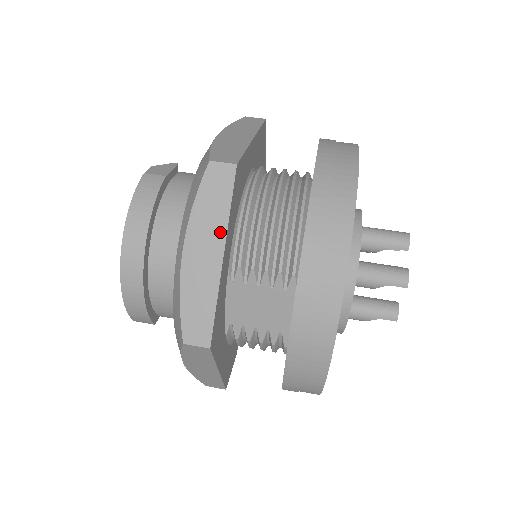
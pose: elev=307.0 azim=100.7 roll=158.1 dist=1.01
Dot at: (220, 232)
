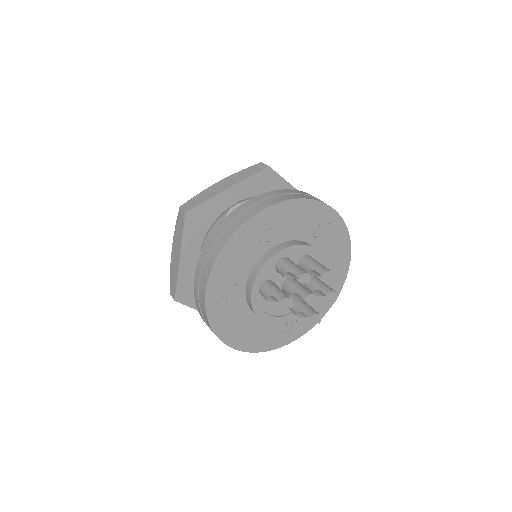
Dot at: (237, 181)
